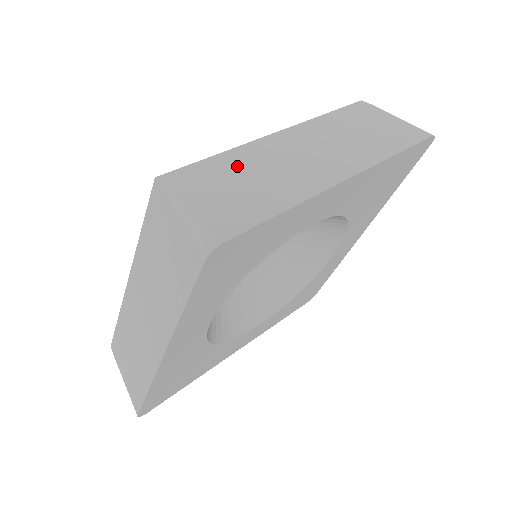
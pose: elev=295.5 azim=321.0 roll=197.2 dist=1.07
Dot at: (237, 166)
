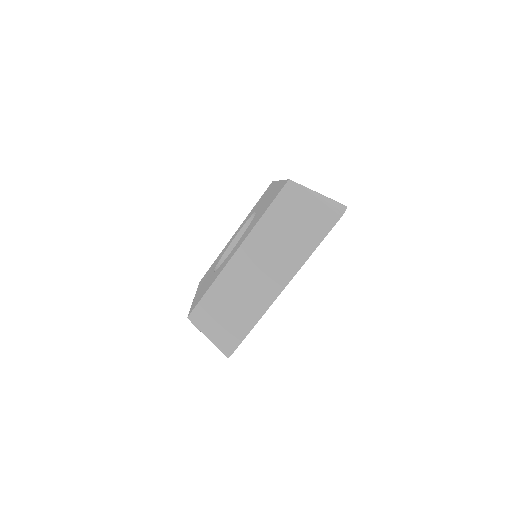
Dot at: (222, 296)
